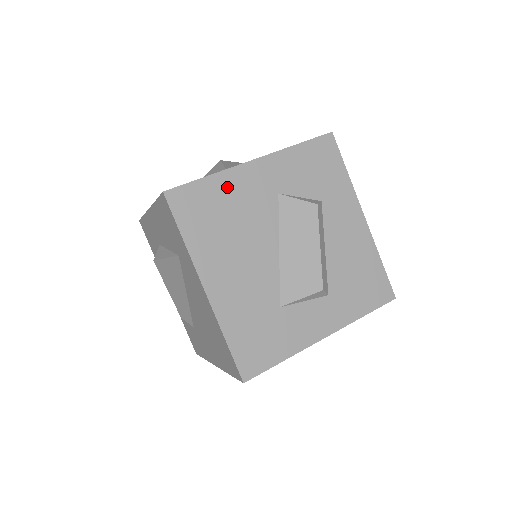
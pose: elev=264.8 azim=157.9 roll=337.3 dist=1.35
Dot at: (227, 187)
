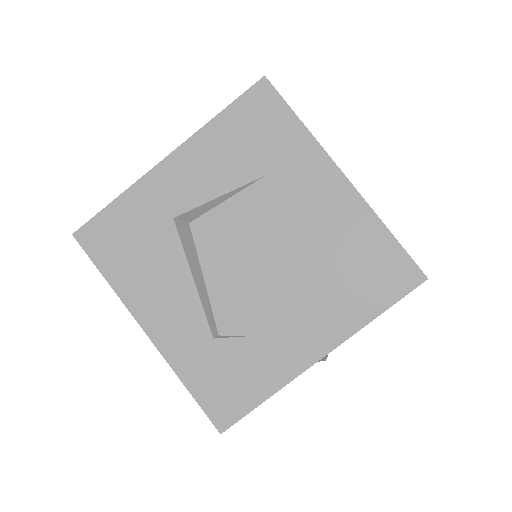
Dot at: occluded
